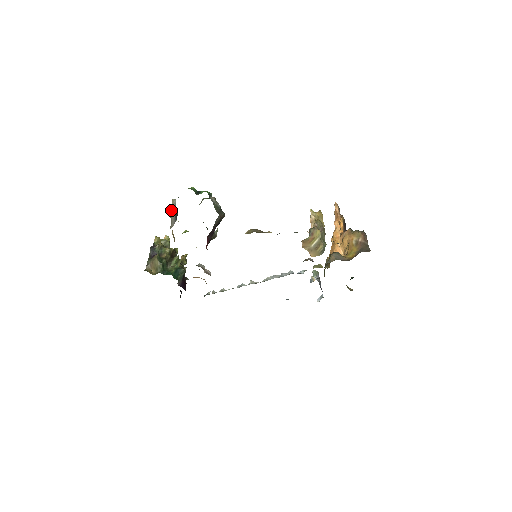
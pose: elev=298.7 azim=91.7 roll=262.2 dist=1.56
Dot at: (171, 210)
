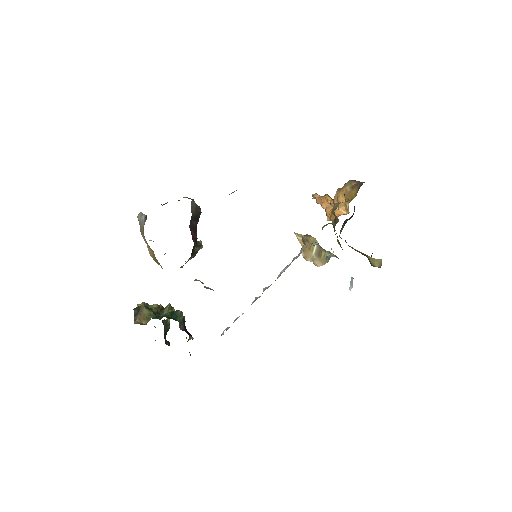
Dot at: occluded
